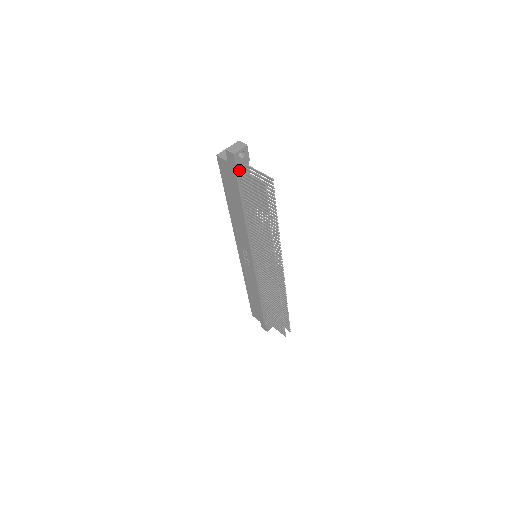
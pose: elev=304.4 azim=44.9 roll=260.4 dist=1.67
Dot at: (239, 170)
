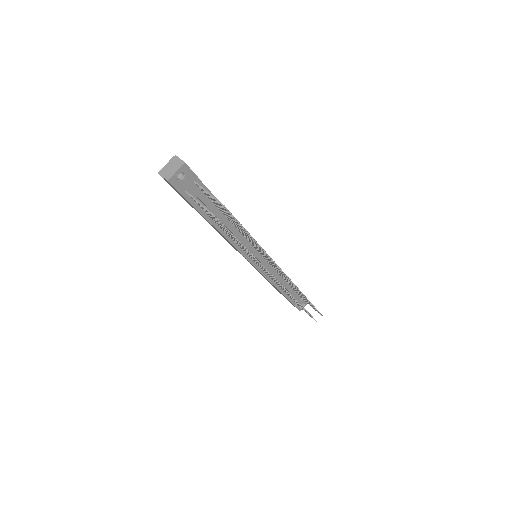
Dot at: (186, 192)
